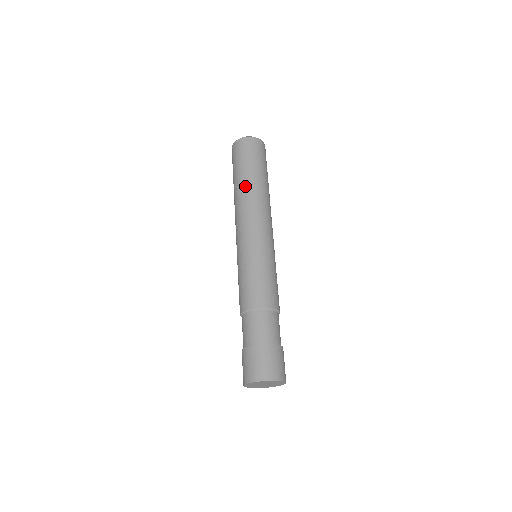
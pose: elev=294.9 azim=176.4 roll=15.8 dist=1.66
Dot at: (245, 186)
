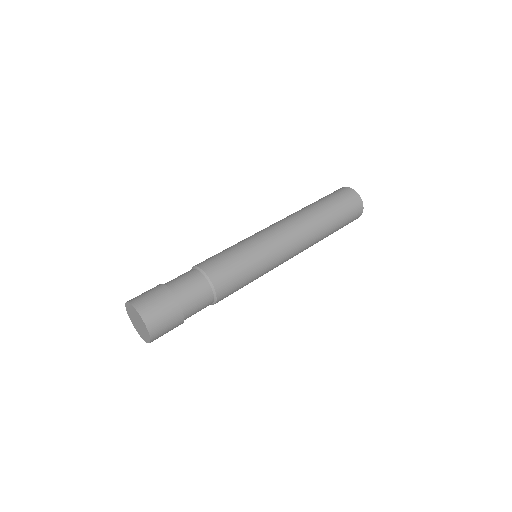
Dot at: (314, 213)
